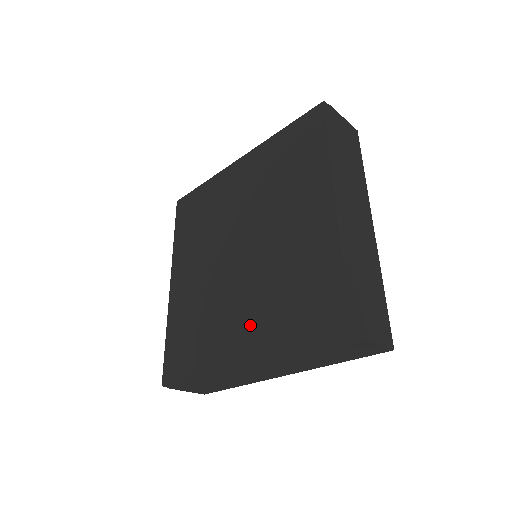
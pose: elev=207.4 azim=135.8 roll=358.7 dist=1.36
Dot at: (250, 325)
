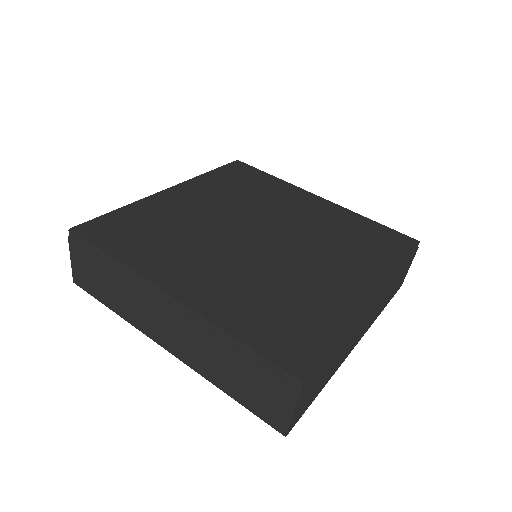
Dot at: (212, 283)
